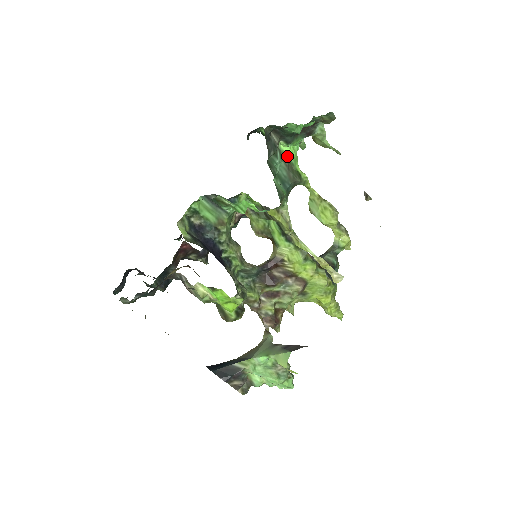
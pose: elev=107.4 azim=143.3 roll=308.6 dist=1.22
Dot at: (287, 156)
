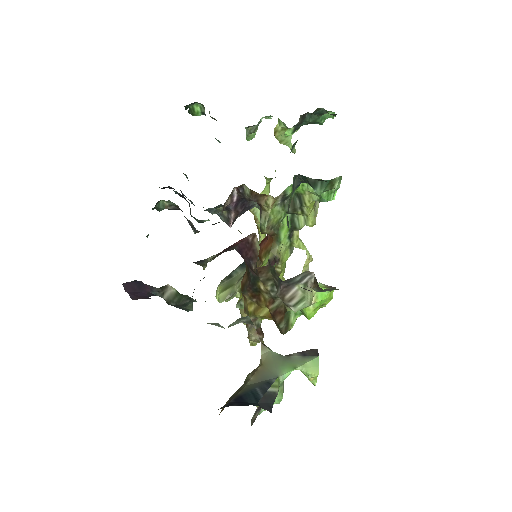
Dot at: occluded
